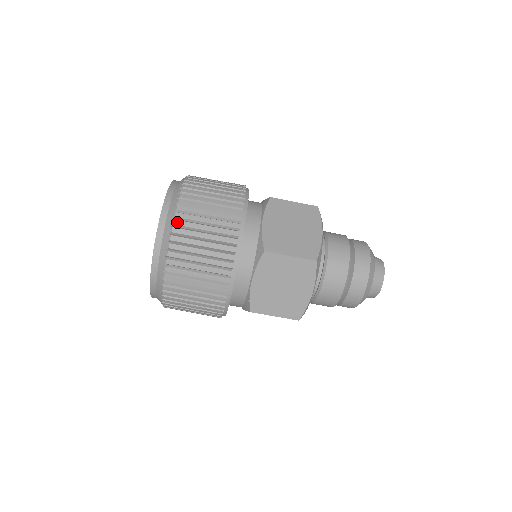
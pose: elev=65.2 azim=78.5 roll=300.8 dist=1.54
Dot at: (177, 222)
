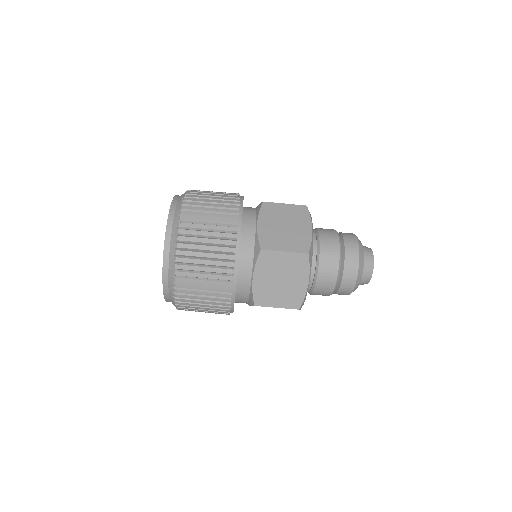
Dot at: (178, 296)
